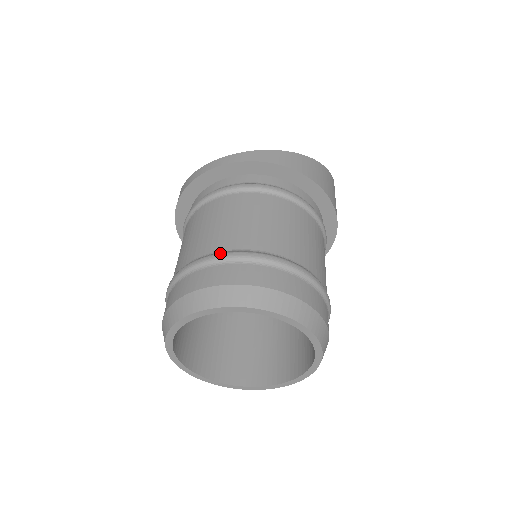
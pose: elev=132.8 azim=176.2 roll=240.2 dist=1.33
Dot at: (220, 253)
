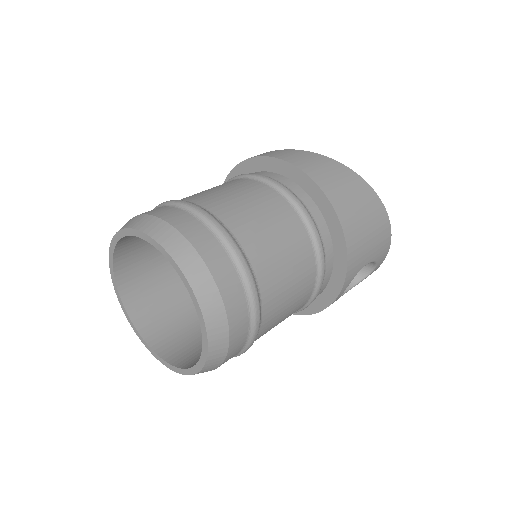
Dot at: occluded
